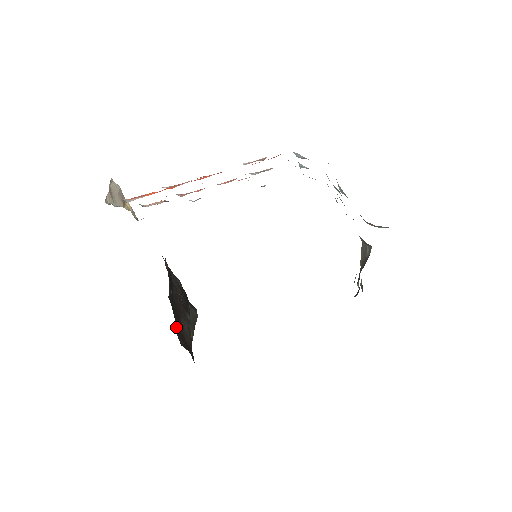
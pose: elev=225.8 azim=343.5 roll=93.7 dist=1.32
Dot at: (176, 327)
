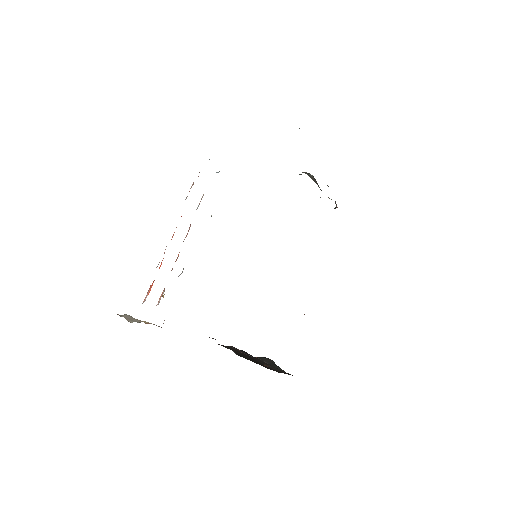
Dot at: occluded
